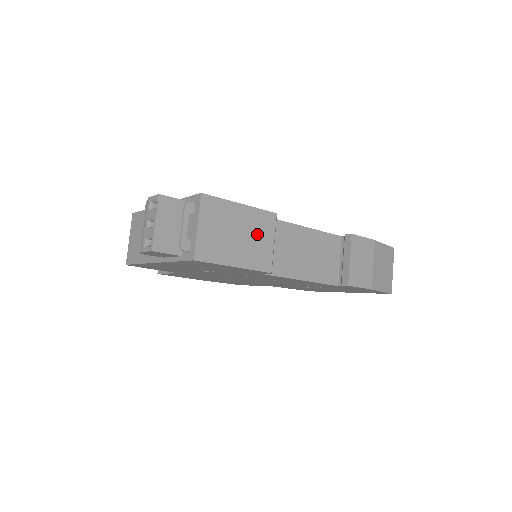
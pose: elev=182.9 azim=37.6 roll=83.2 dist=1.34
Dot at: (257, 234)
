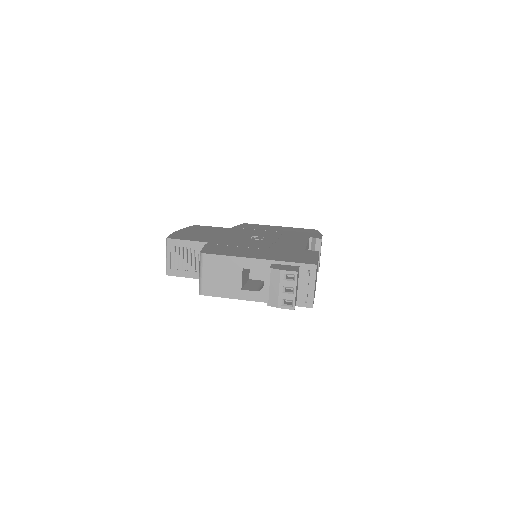
Dot at: occluded
